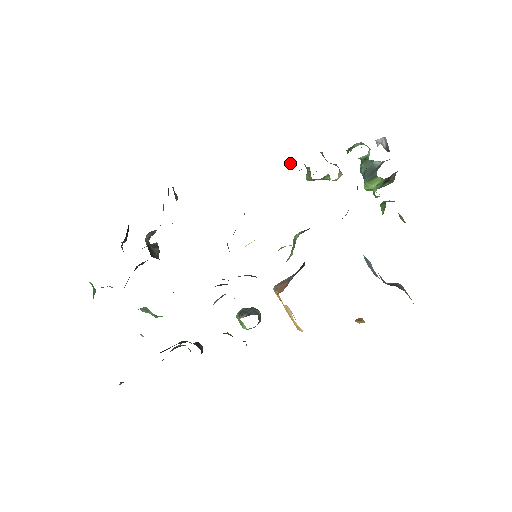
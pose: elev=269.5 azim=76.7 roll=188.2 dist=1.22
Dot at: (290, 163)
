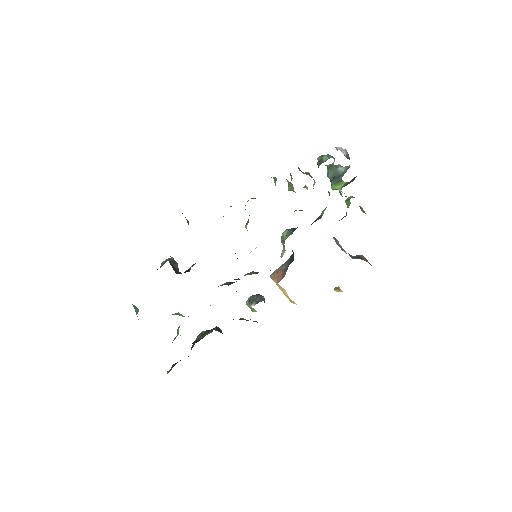
Dot at: occluded
